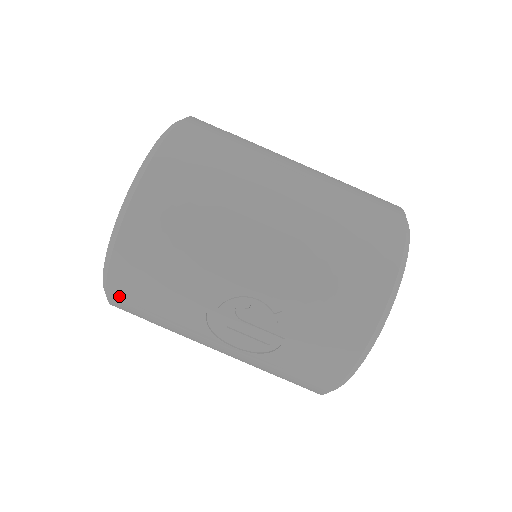
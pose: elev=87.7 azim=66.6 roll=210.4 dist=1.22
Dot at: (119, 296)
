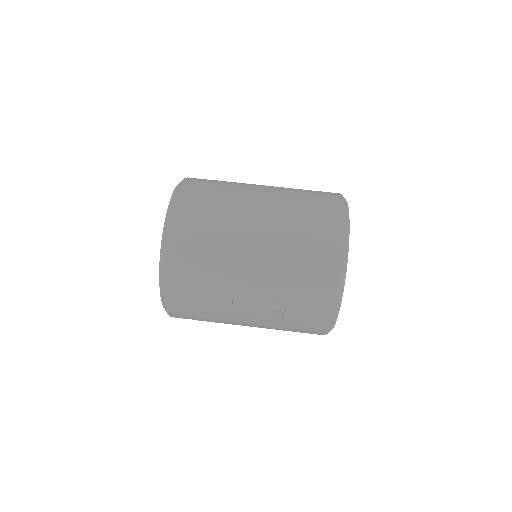
Dot at: (175, 309)
